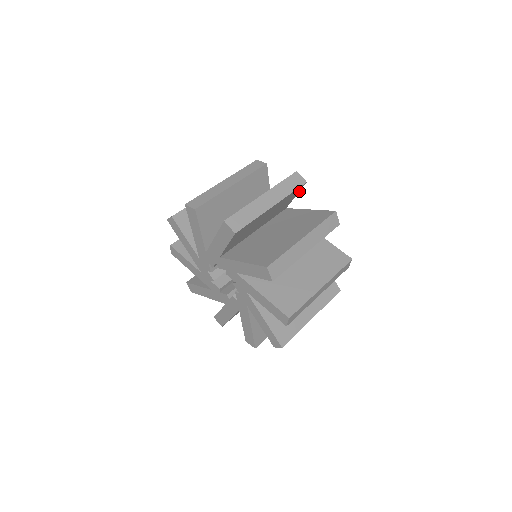
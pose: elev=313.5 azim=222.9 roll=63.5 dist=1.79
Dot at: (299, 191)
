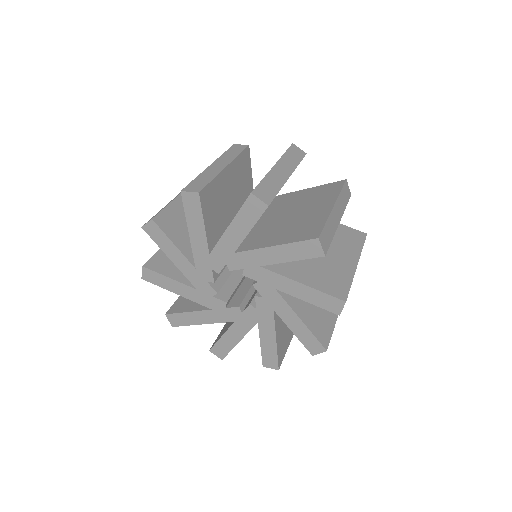
Dot at: occluded
